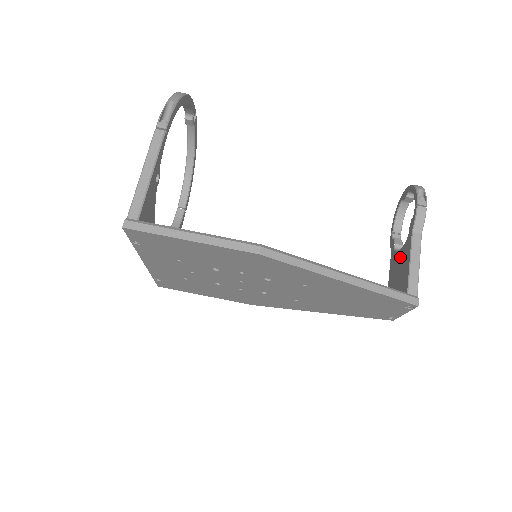
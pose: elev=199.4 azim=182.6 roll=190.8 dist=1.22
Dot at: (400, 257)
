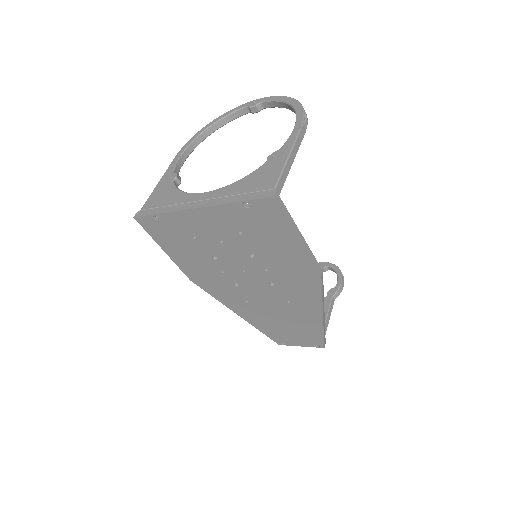
Dot at: occluded
